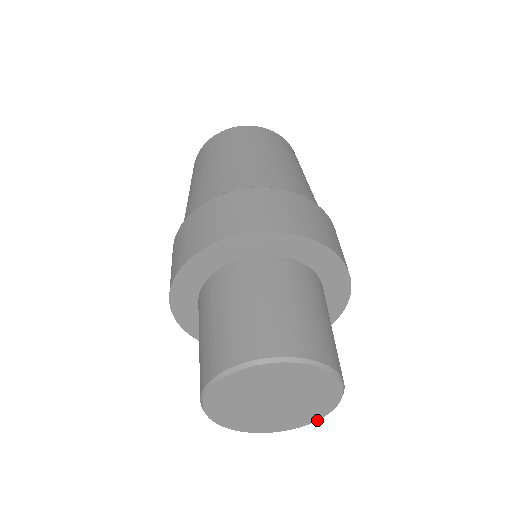
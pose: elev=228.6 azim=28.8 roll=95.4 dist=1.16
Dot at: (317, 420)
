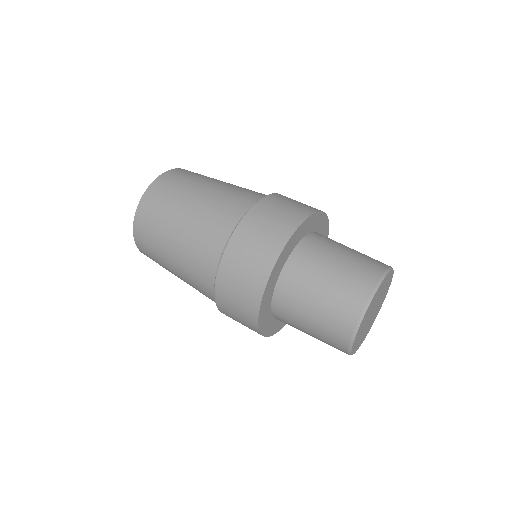
Dot at: occluded
